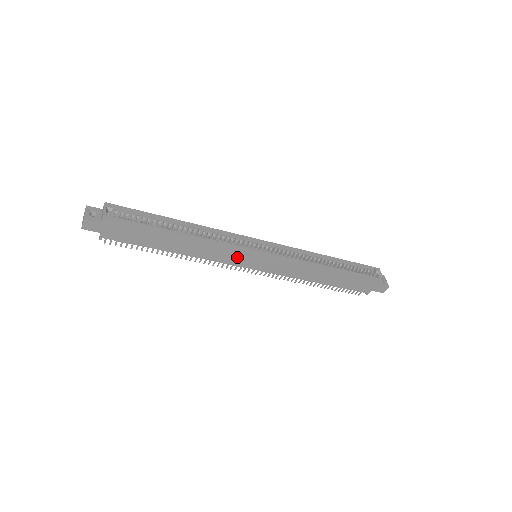
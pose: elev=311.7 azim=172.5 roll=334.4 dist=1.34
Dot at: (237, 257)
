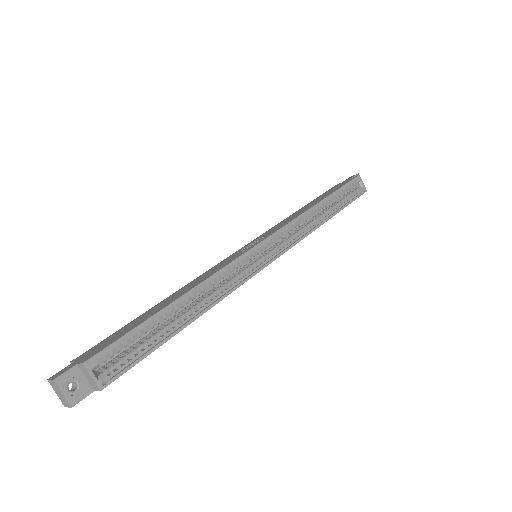
Dot at: occluded
